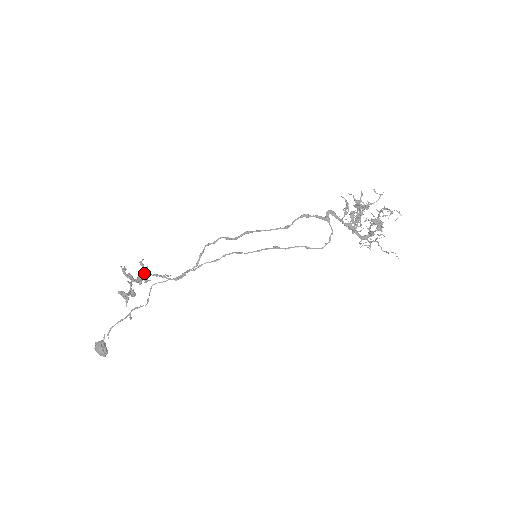
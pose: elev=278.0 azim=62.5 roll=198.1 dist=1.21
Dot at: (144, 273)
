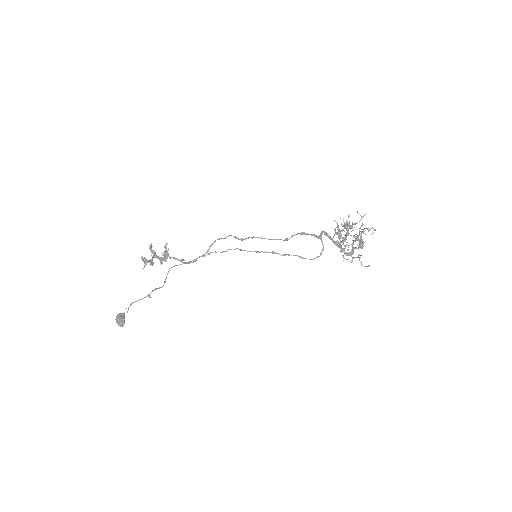
Dot at: (166, 254)
